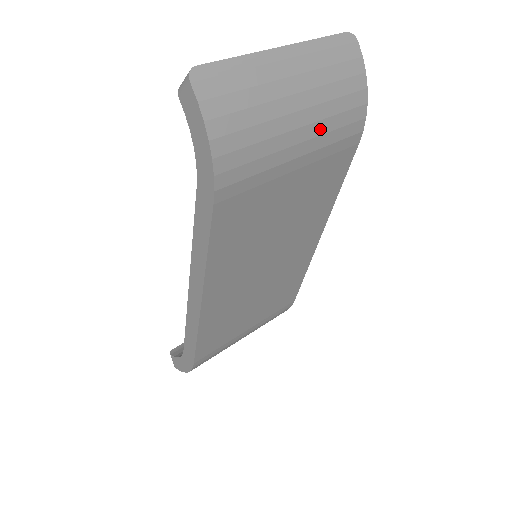
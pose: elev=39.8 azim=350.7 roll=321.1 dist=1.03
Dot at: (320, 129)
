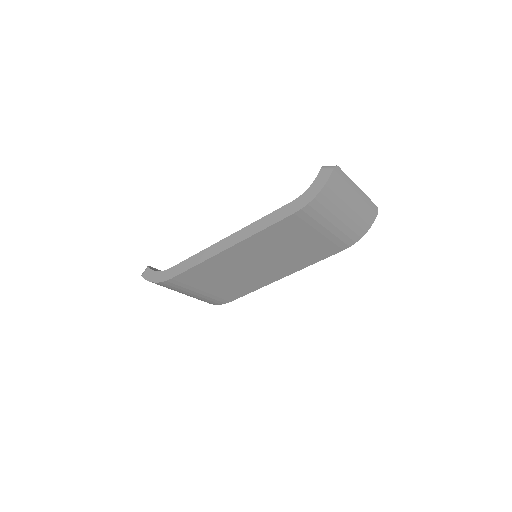
Dot at: (343, 228)
